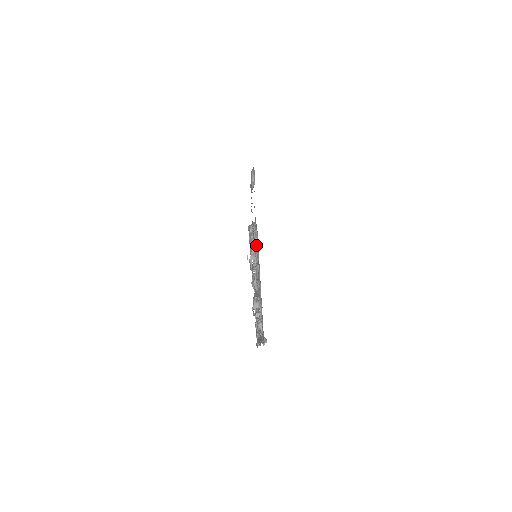
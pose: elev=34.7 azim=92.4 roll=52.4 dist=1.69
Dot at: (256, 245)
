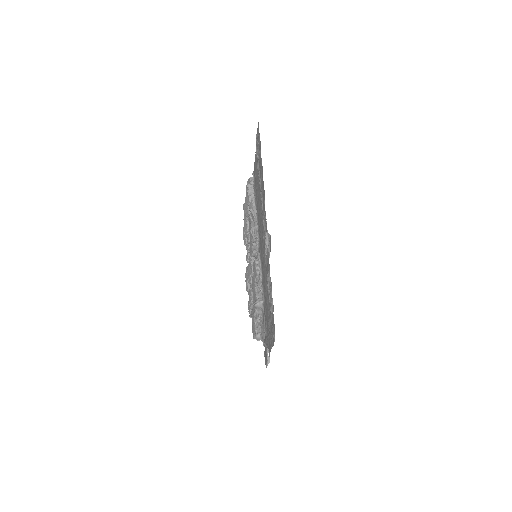
Dot at: occluded
